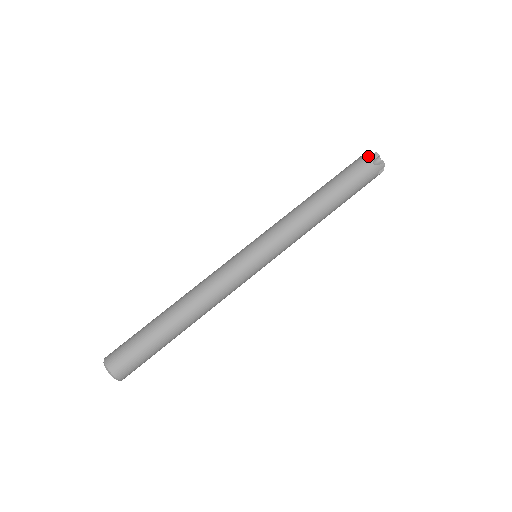
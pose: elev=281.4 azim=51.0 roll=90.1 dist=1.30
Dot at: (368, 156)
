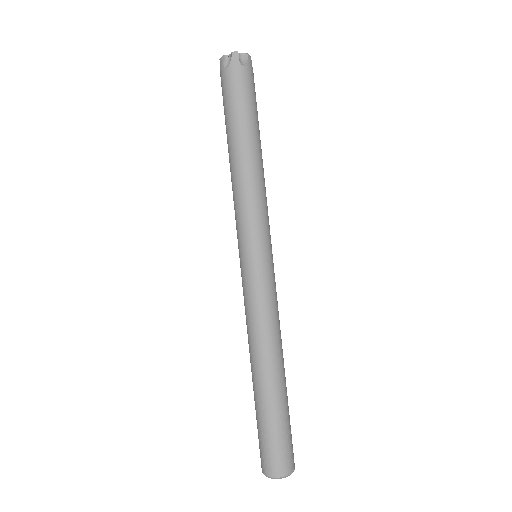
Dot at: (230, 64)
